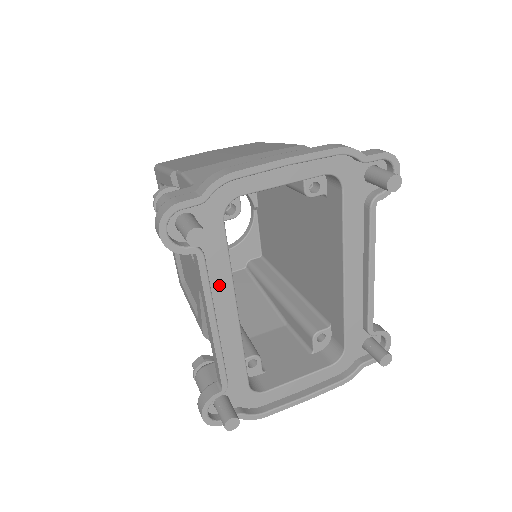
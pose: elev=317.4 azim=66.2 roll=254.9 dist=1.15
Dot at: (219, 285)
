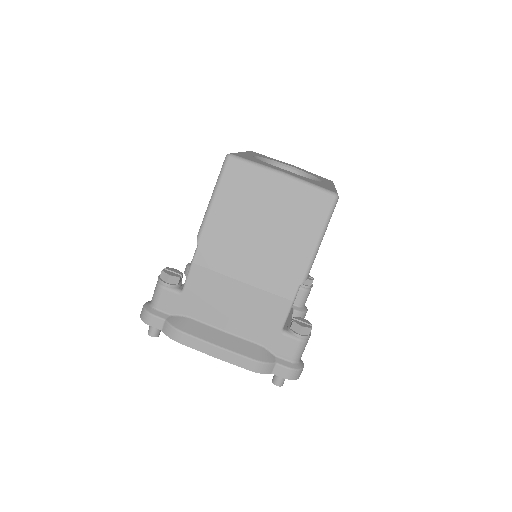
Dot at: occluded
